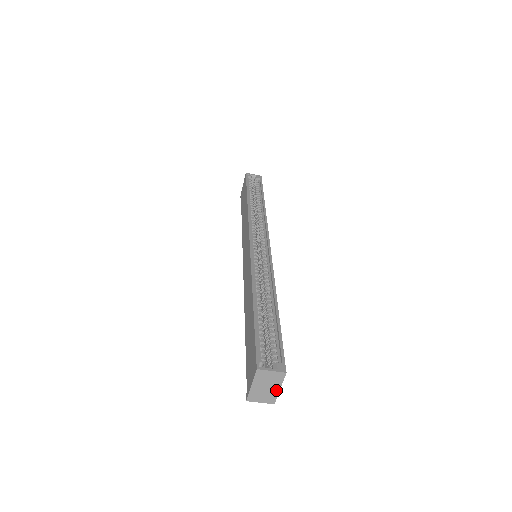
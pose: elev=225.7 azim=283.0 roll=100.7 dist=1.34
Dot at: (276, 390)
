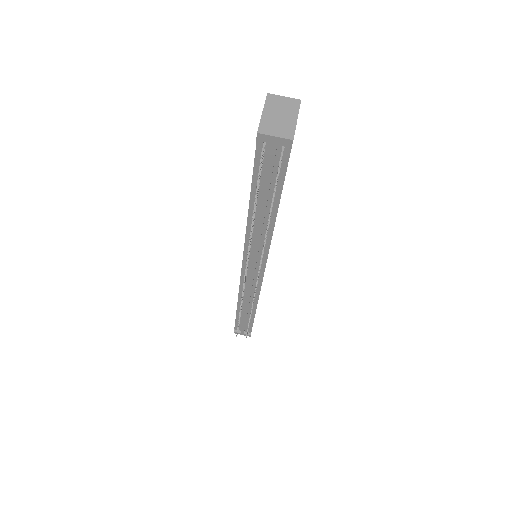
Dot at: (292, 121)
